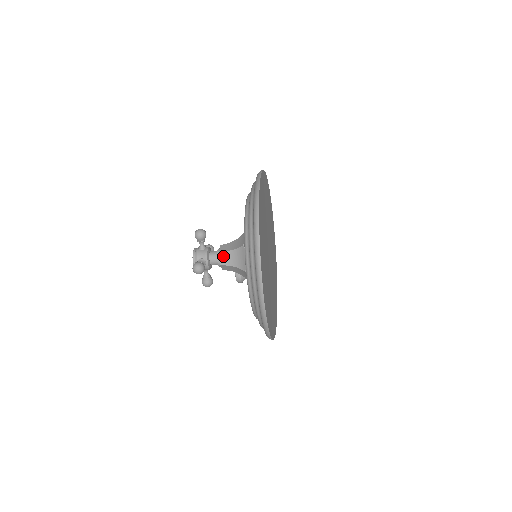
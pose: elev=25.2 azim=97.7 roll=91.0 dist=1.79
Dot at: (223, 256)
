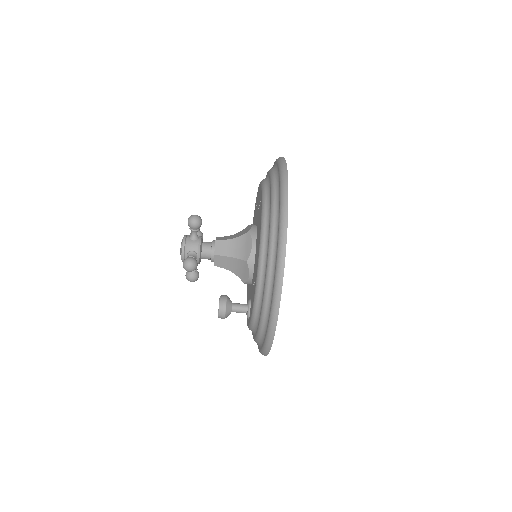
Dot at: (221, 238)
